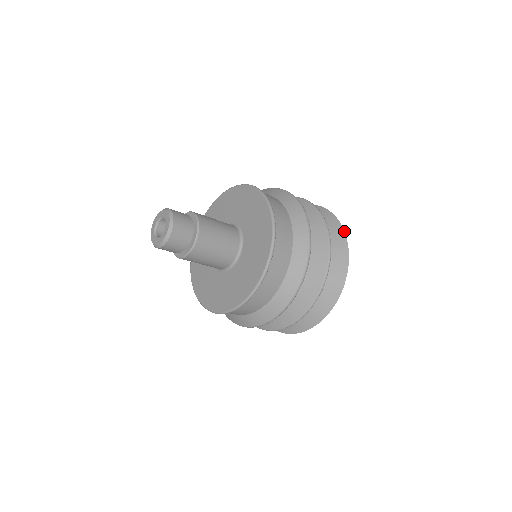
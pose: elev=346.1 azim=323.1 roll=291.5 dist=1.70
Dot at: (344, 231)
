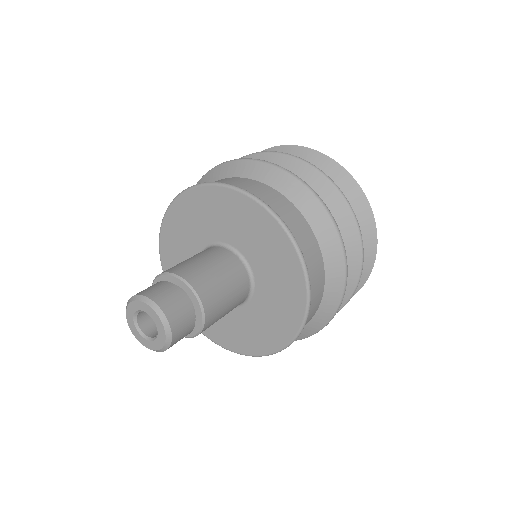
Dot at: (325, 155)
